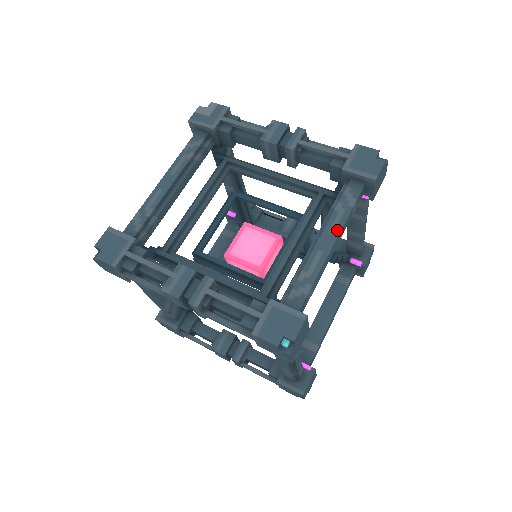
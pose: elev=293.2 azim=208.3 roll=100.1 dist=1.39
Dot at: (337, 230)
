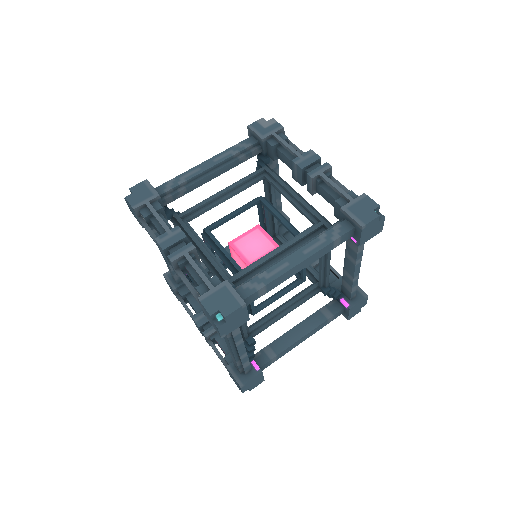
Dot at: (310, 253)
